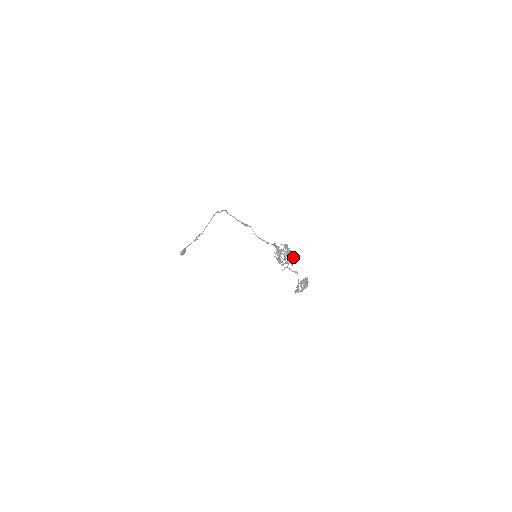
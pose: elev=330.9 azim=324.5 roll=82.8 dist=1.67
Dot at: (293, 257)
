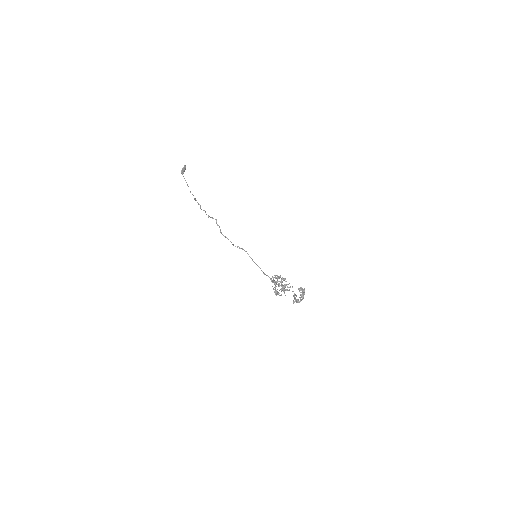
Dot at: occluded
